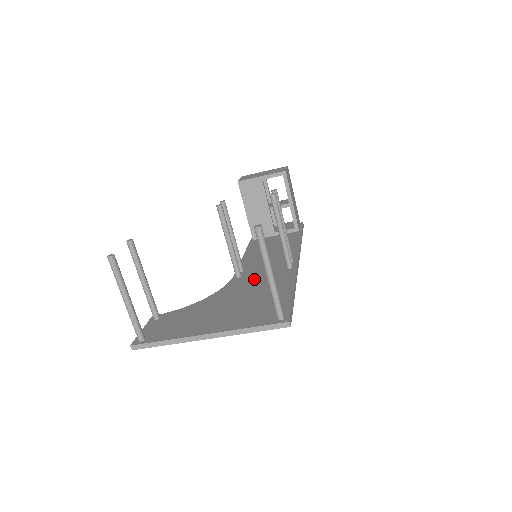
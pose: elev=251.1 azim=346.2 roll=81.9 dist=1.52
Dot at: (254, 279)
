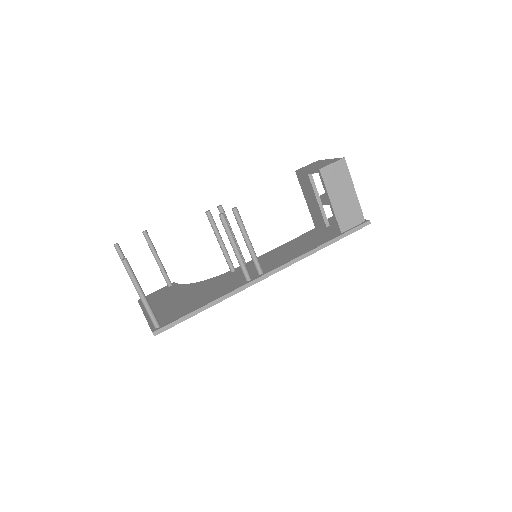
Dot at: (227, 279)
